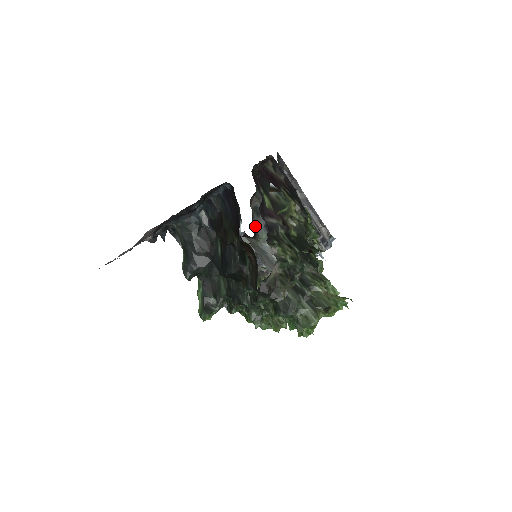
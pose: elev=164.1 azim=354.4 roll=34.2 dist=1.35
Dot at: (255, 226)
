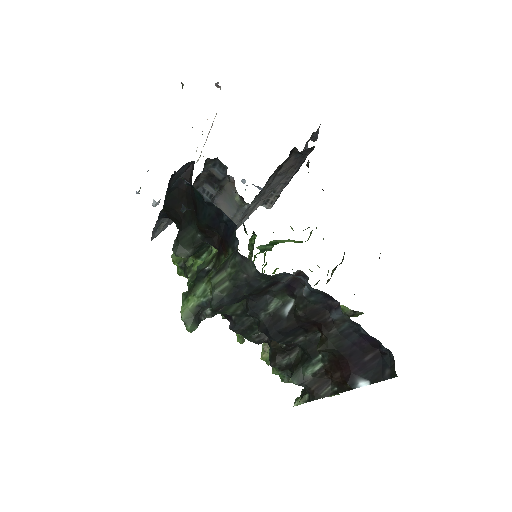
Dot at: occluded
